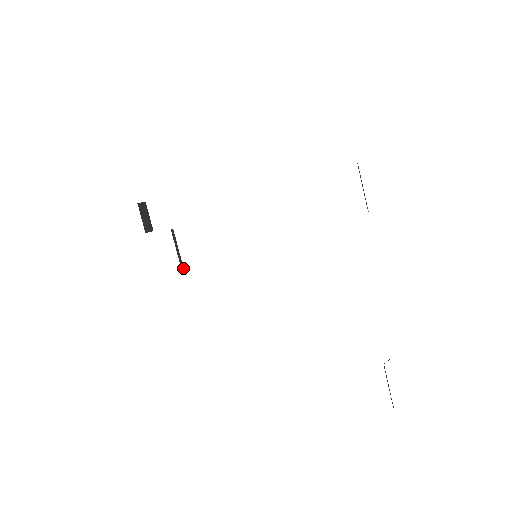
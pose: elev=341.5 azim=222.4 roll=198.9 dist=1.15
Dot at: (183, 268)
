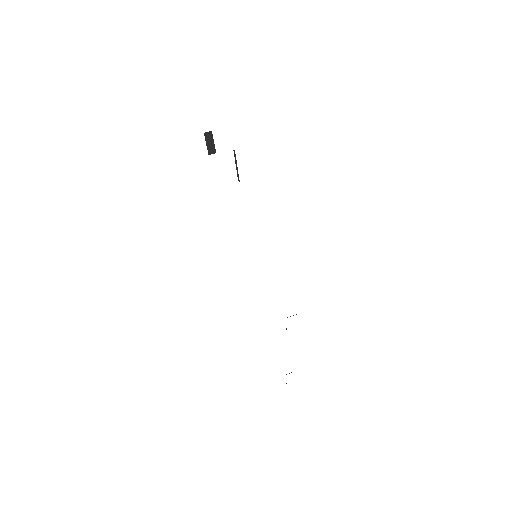
Dot at: occluded
